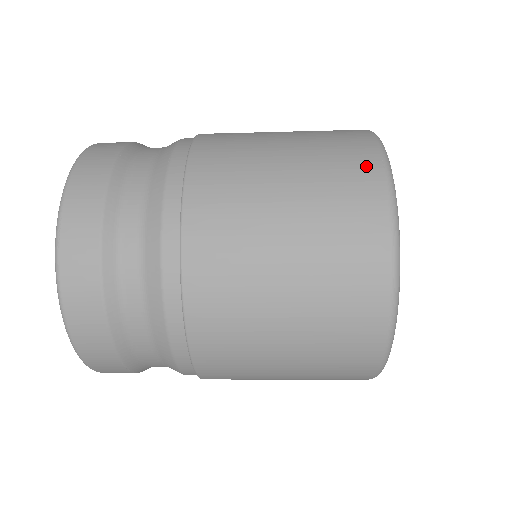
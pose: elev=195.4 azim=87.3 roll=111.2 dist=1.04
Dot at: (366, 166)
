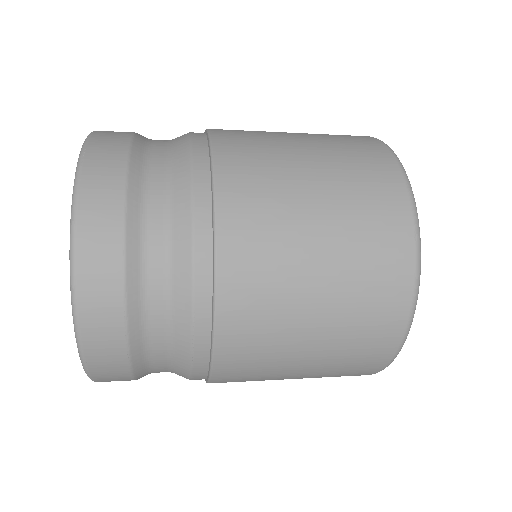
Dot at: (361, 137)
